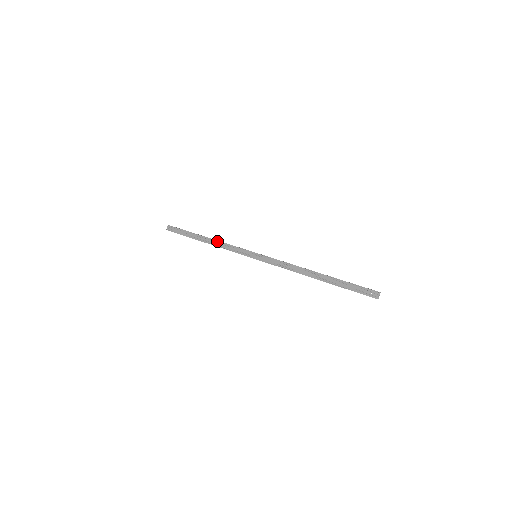
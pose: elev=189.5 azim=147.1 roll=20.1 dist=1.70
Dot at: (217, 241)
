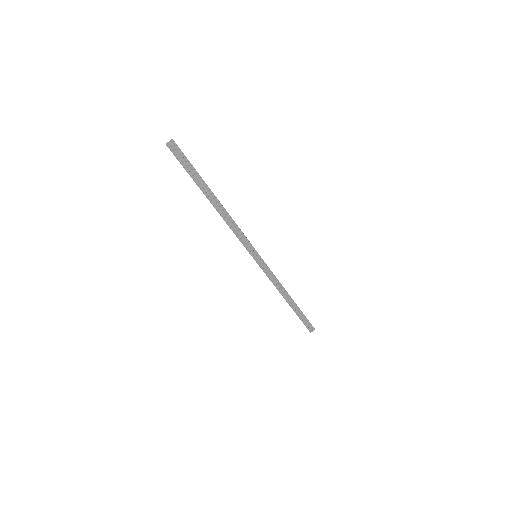
Dot at: (229, 215)
